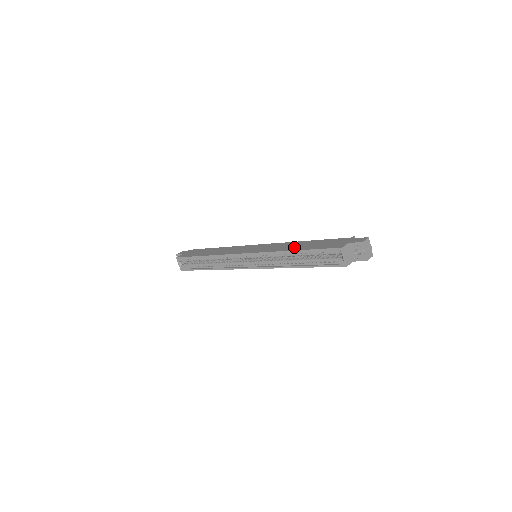
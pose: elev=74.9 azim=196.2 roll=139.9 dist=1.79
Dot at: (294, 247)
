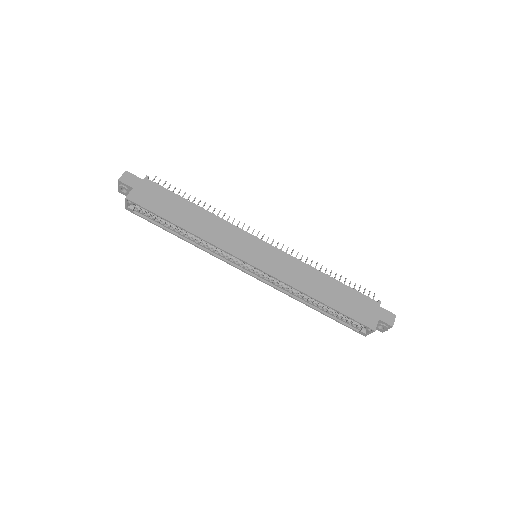
Dot at: (318, 290)
